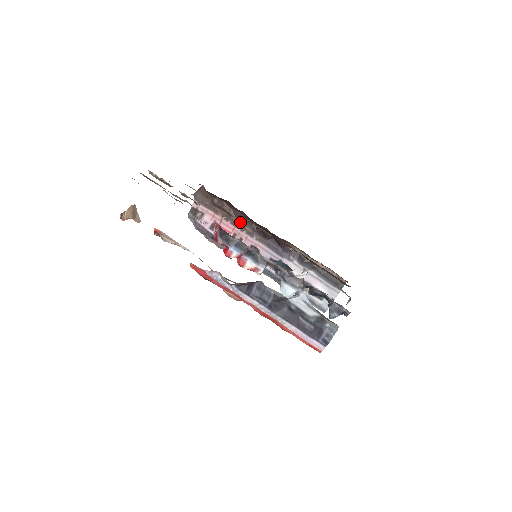
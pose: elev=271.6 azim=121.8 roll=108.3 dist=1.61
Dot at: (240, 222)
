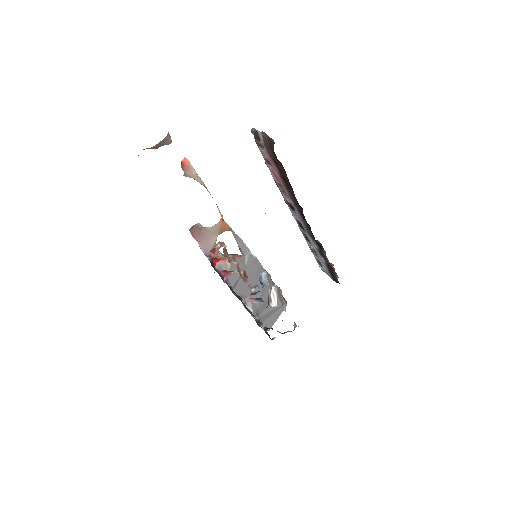
Dot at: occluded
